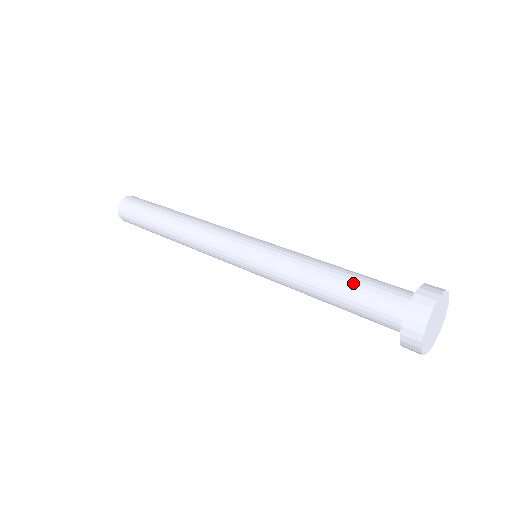
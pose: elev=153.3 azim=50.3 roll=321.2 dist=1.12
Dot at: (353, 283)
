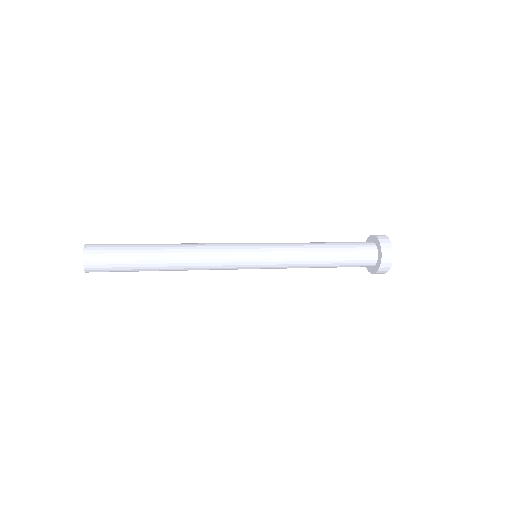
Dot at: (340, 244)
